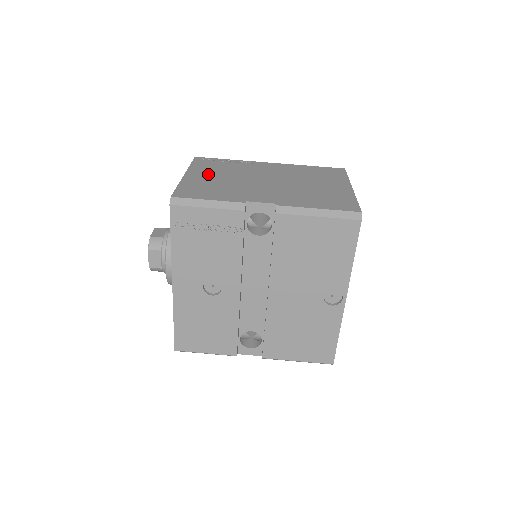
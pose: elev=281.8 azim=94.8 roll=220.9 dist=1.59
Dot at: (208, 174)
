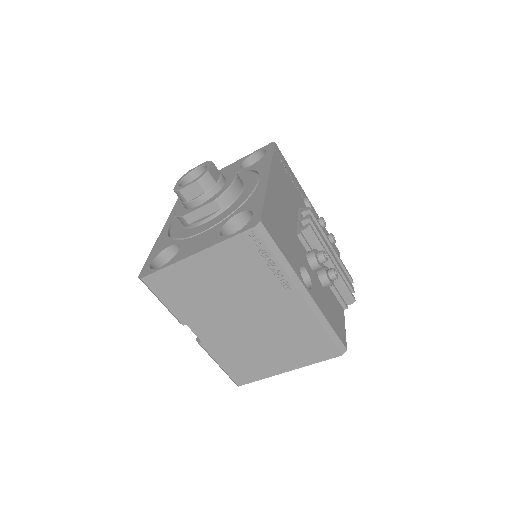
Dot at: (214, 271)
